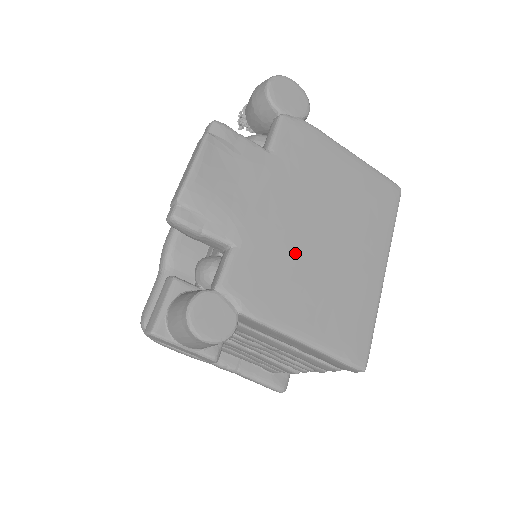
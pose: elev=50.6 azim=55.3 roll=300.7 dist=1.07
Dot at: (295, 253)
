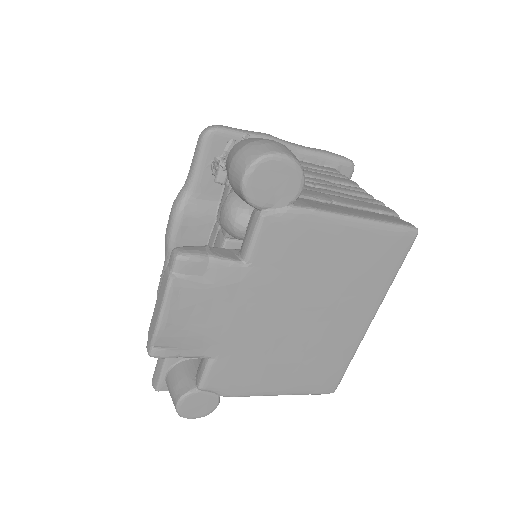
Dot at: (273, 344)
